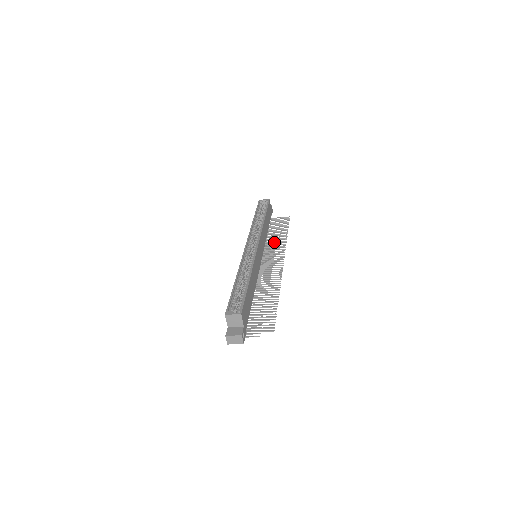
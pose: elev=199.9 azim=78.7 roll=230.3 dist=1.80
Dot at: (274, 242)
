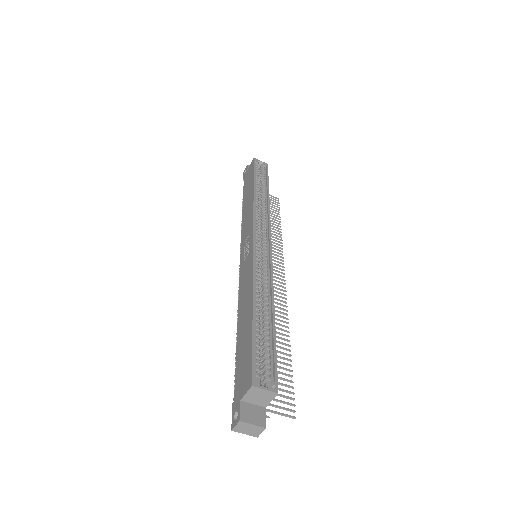
Dot at: occluded
